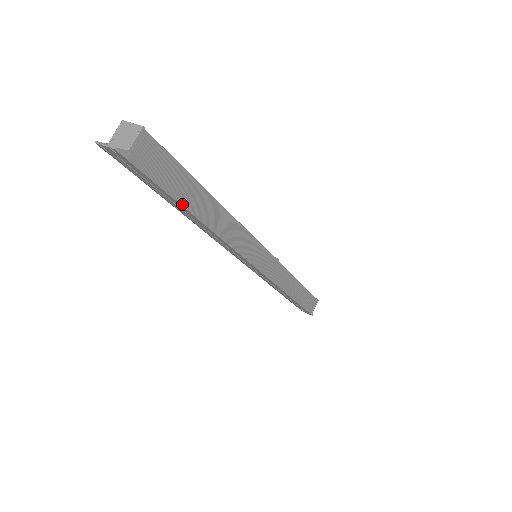
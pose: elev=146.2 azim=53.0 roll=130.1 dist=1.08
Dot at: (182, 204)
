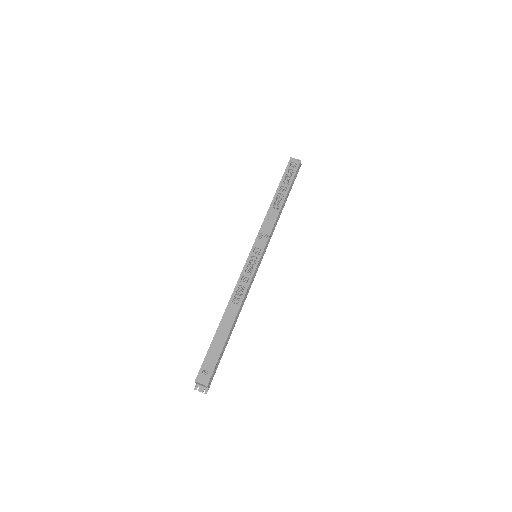
Dot at: (226, 345)
